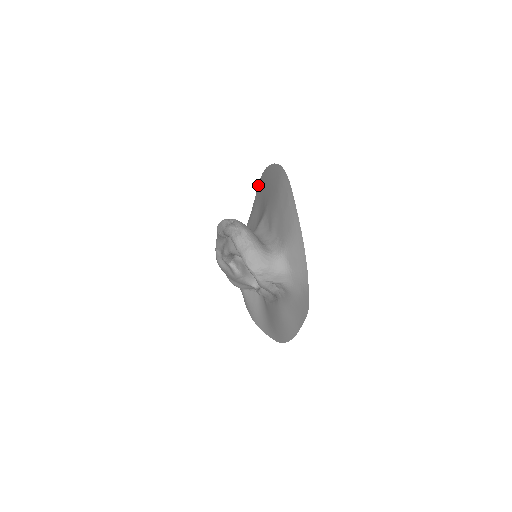
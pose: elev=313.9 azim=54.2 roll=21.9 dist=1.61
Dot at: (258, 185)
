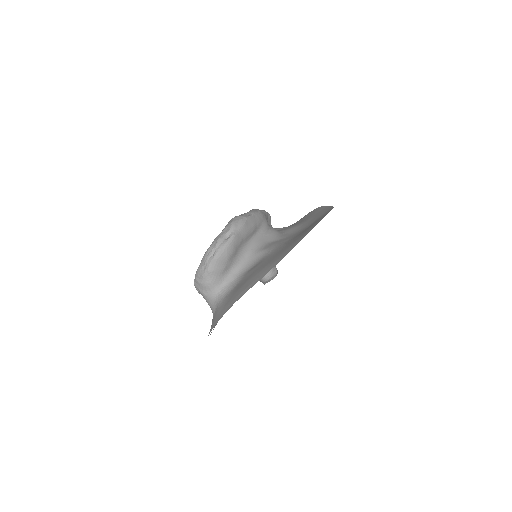
Dot at: occluded
